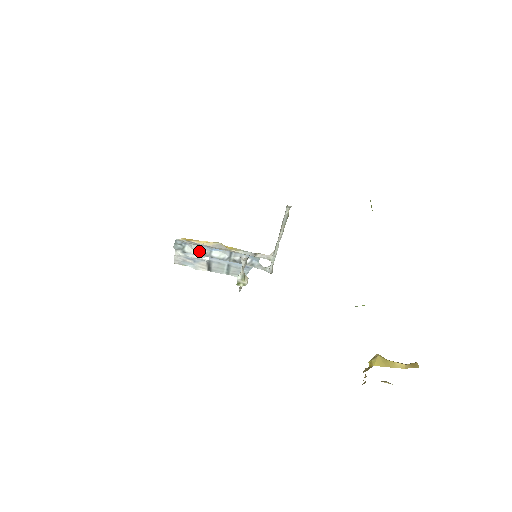
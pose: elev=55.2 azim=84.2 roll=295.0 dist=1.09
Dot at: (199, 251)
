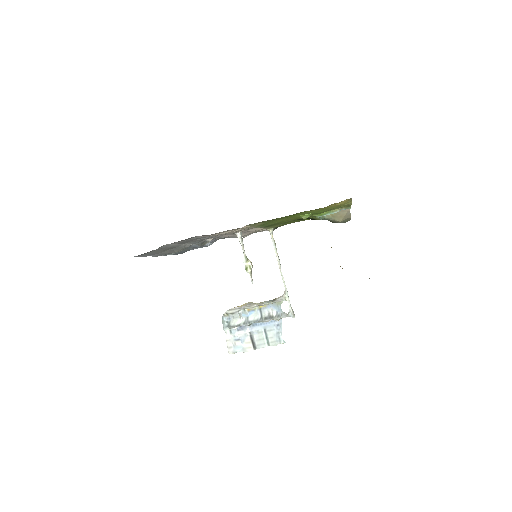
Dot at: (240, 321)
